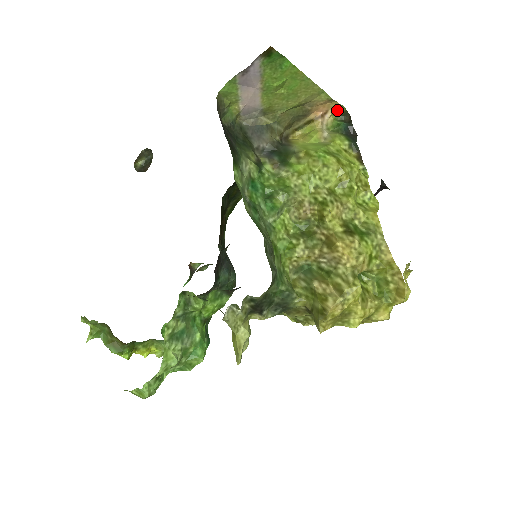
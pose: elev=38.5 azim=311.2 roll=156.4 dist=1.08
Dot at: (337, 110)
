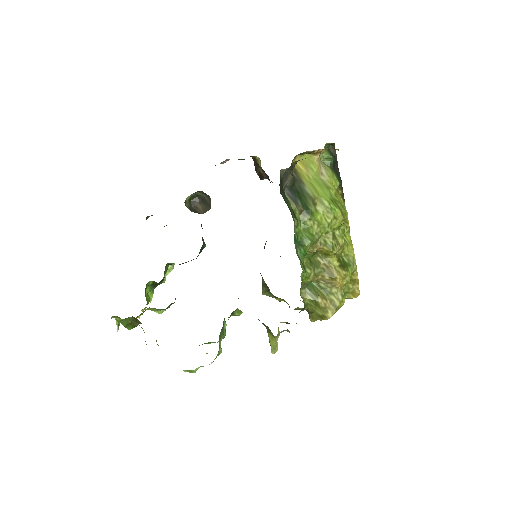
Dot at: (329, 143)
